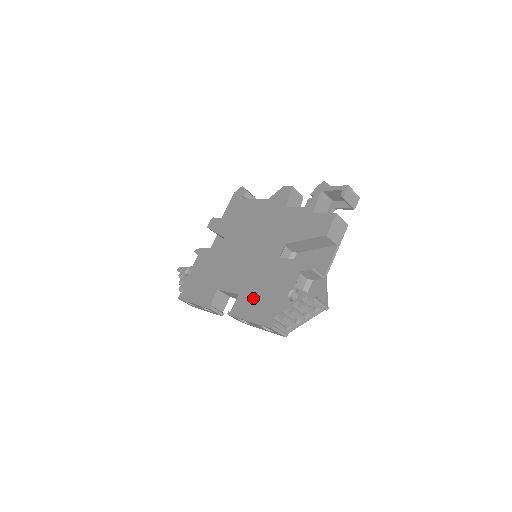
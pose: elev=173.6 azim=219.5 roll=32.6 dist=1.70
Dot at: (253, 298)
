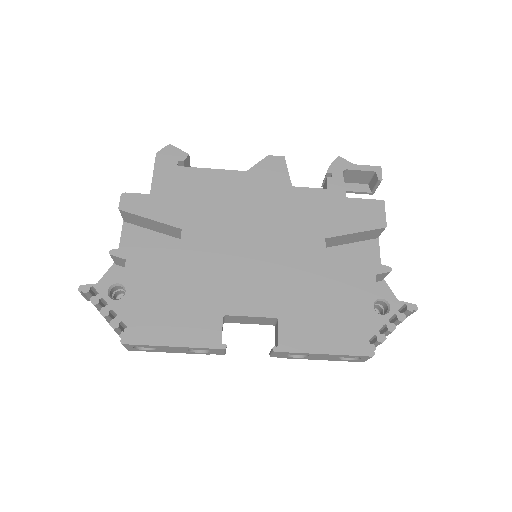
Dot at: (313, 320)
